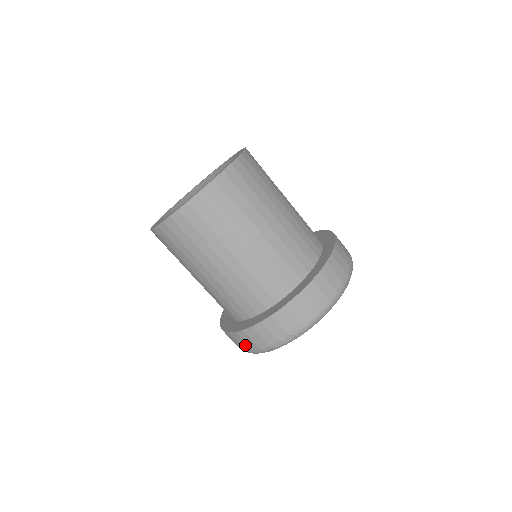
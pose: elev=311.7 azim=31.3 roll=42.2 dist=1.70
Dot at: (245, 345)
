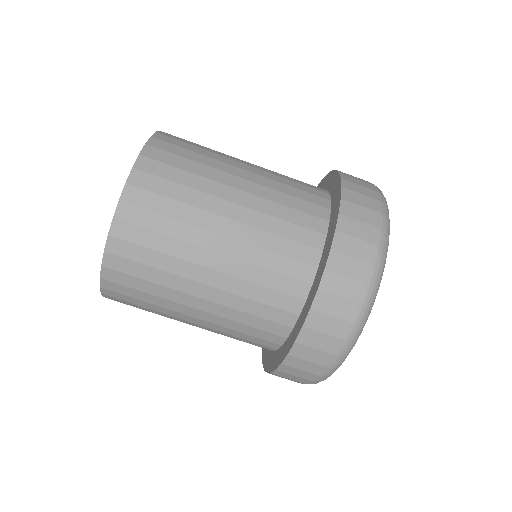
Dot at: occluded
